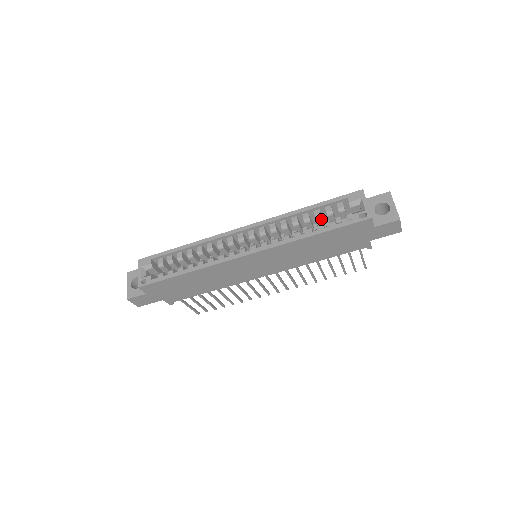
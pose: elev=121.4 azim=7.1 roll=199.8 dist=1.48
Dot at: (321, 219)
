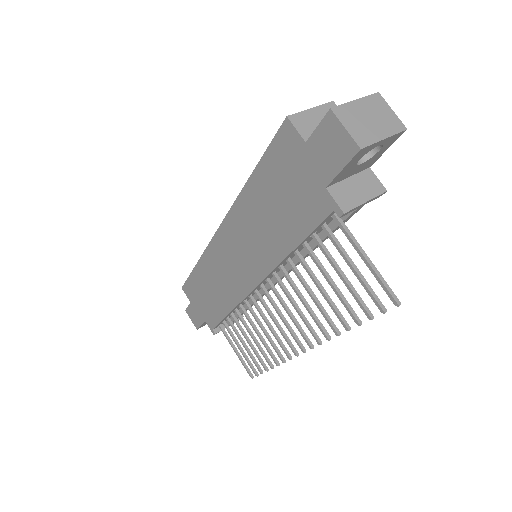
Dot at: occluded
